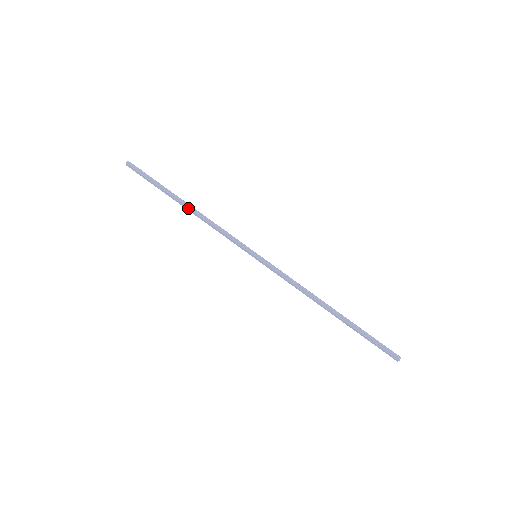
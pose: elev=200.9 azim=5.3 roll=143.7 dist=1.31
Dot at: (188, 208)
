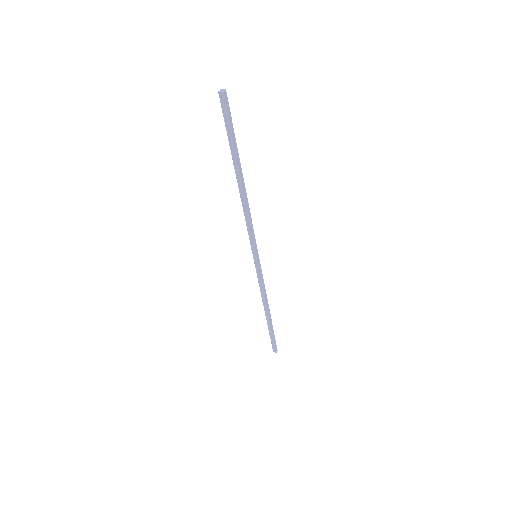
Dot at: (243, 187)
